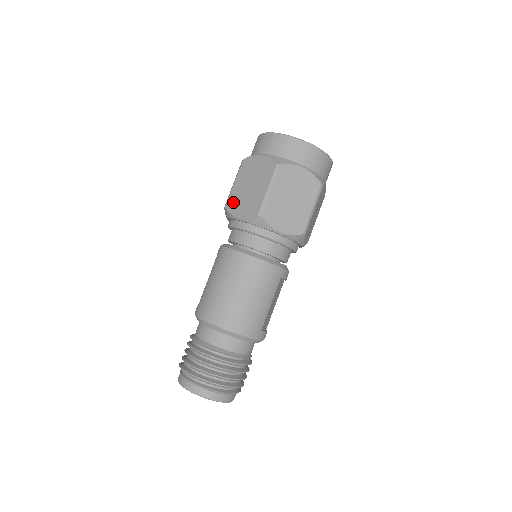
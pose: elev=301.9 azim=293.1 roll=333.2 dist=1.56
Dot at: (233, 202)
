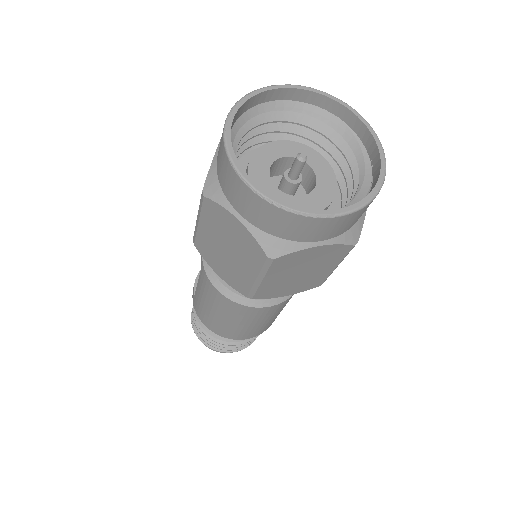
Dot at: (204, 250)
